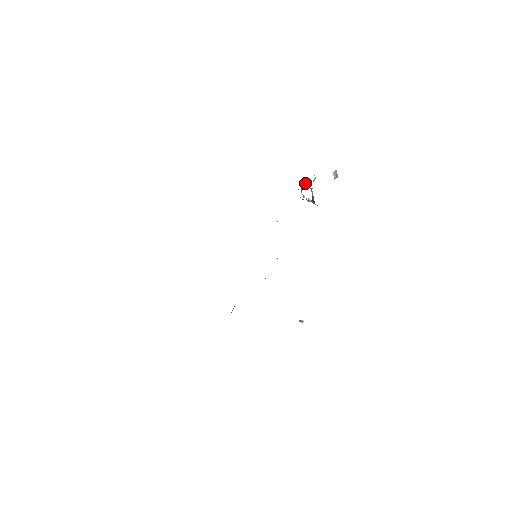
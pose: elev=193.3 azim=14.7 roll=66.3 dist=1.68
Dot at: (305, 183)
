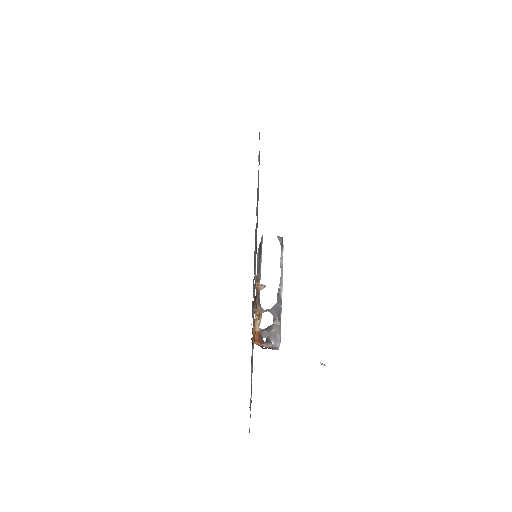
Dot at: occluded
